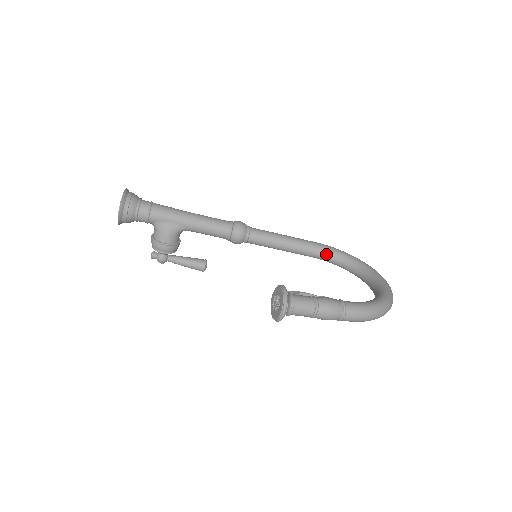
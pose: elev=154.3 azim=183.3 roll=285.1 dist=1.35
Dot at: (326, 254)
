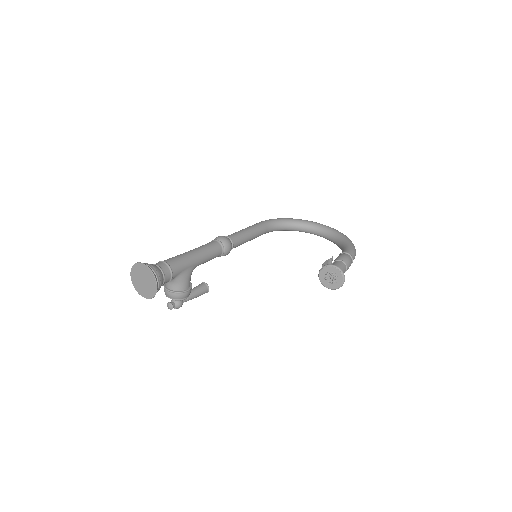
Dot at: (273, 227)
